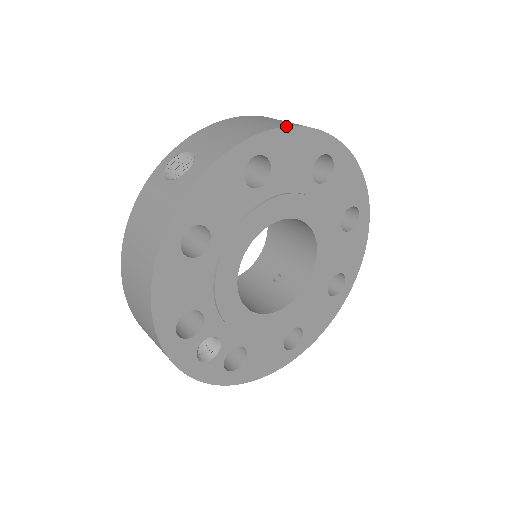
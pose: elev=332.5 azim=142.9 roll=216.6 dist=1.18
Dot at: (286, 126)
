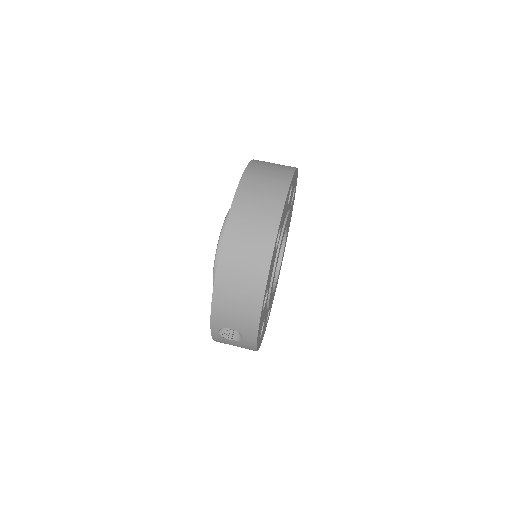
Dot at: (266, 286)
